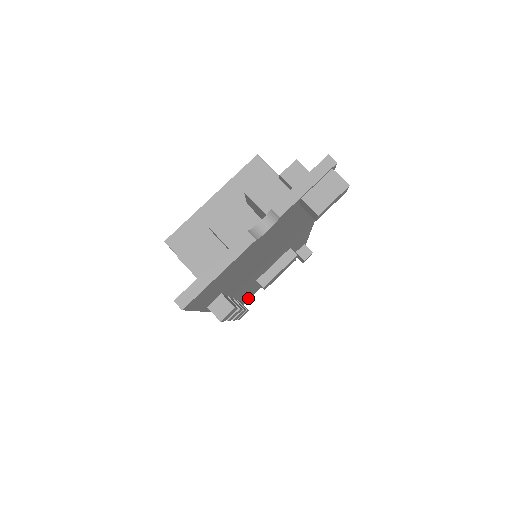
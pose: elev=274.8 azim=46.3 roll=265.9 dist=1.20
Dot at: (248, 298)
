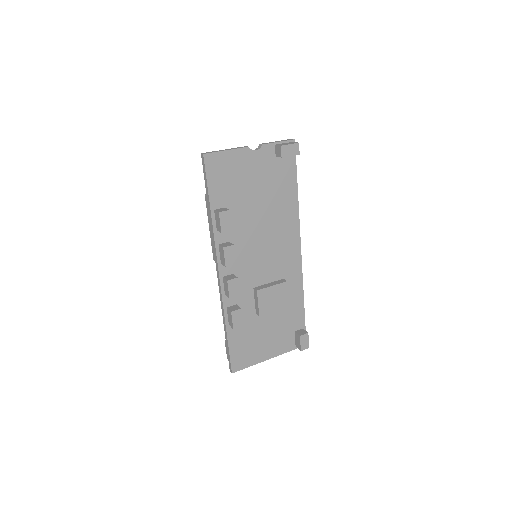
Dot at: (247, 356)
